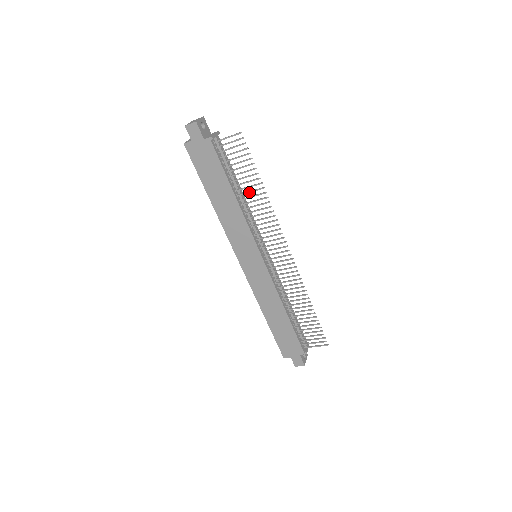
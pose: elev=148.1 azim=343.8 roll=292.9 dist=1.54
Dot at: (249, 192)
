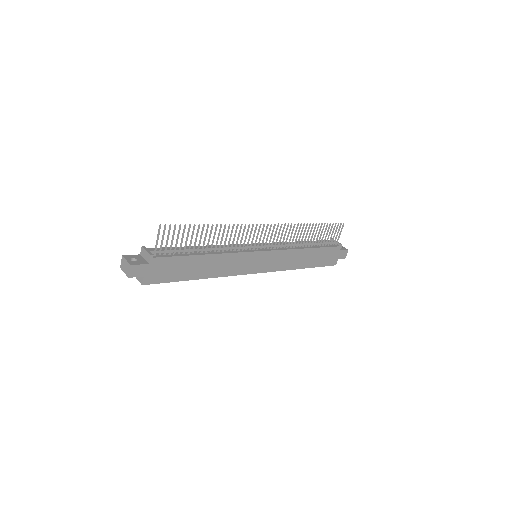
Dot at: (209, 240)
